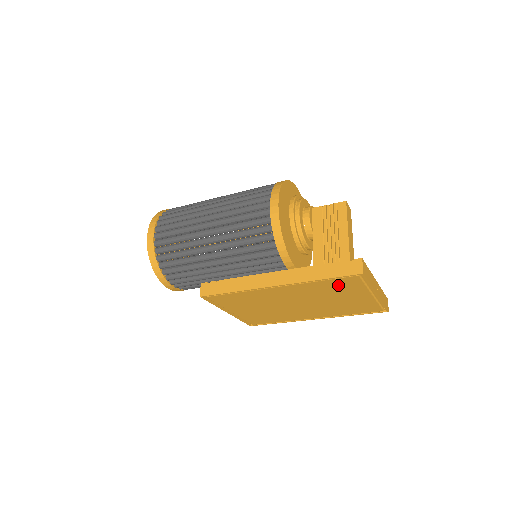
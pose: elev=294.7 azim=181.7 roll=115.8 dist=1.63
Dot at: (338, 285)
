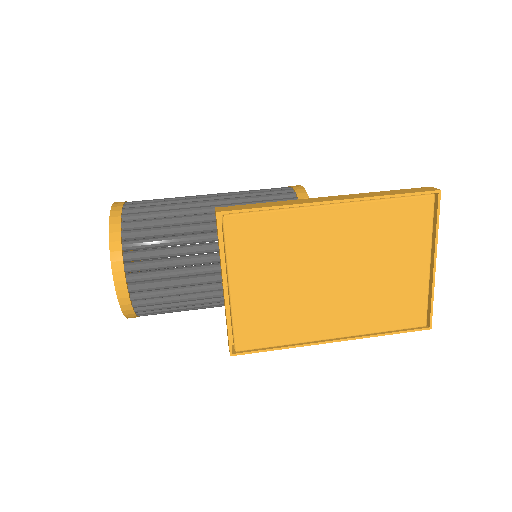
Dot at: (403, 220)
